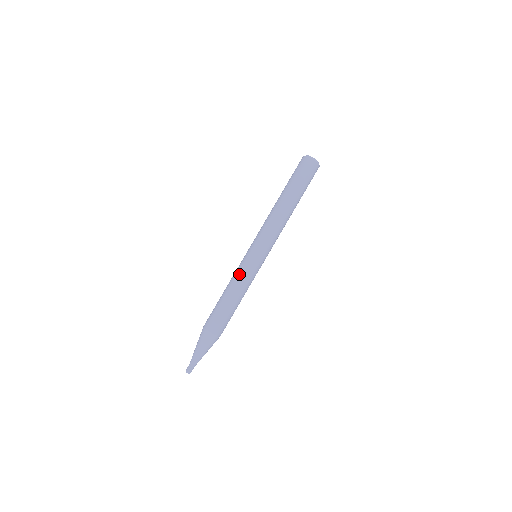
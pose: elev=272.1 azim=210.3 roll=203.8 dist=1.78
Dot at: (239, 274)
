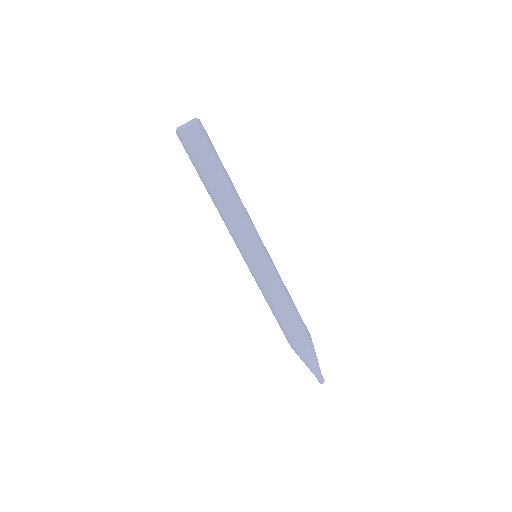
Dot at: (271, 285)
